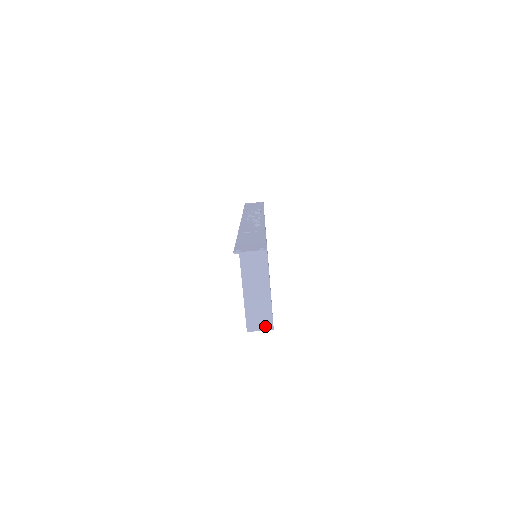
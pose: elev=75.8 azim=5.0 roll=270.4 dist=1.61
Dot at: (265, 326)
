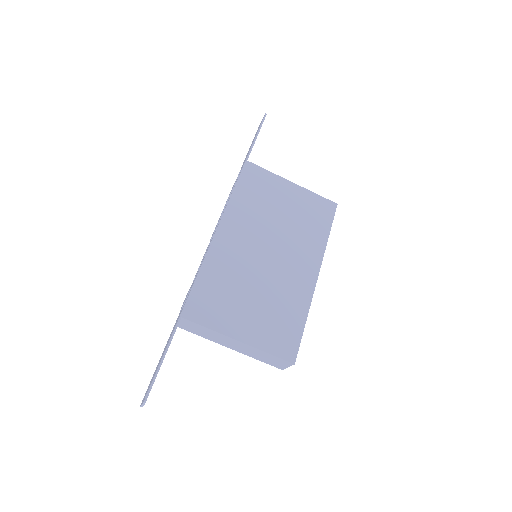
Dot at: (285, 364)
